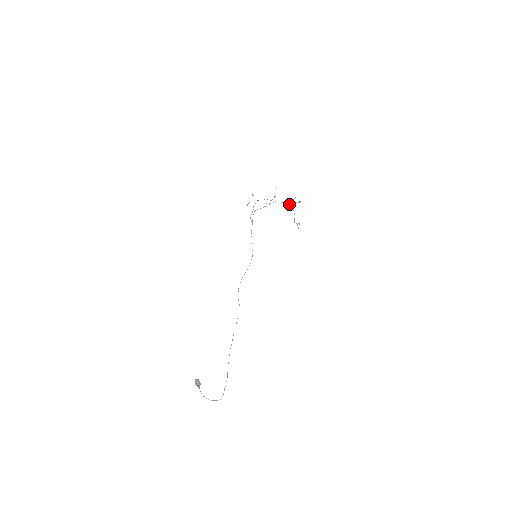
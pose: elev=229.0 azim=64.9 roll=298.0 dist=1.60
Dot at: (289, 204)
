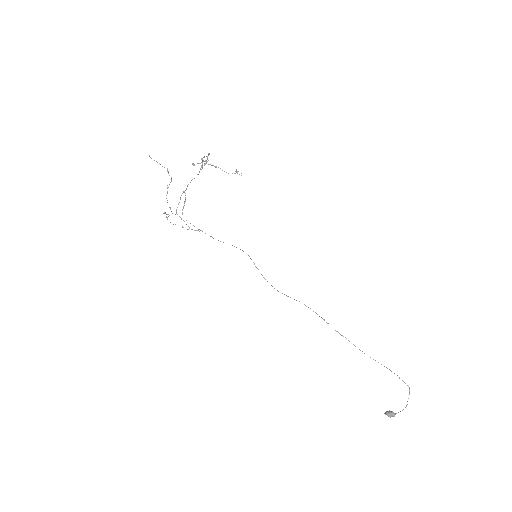
Dot at: occluded
